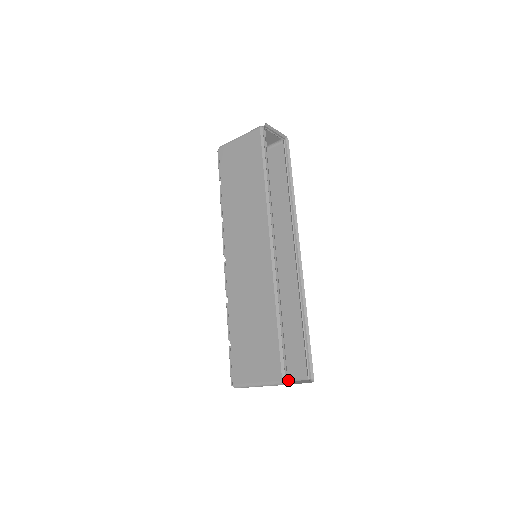
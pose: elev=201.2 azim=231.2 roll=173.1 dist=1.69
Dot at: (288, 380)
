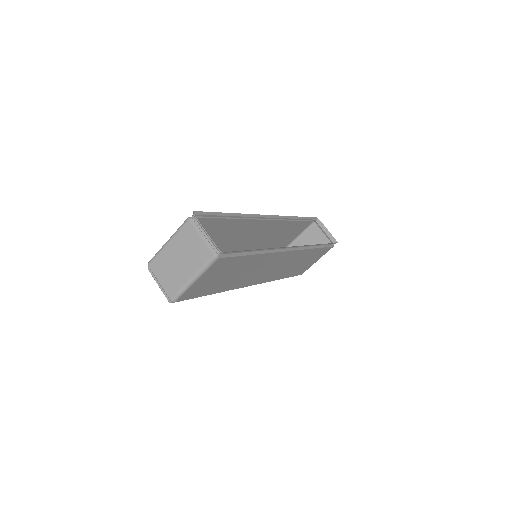
Dot at: (201, 275)
